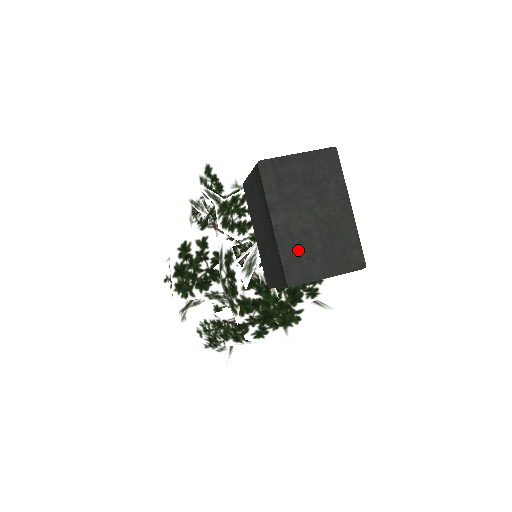
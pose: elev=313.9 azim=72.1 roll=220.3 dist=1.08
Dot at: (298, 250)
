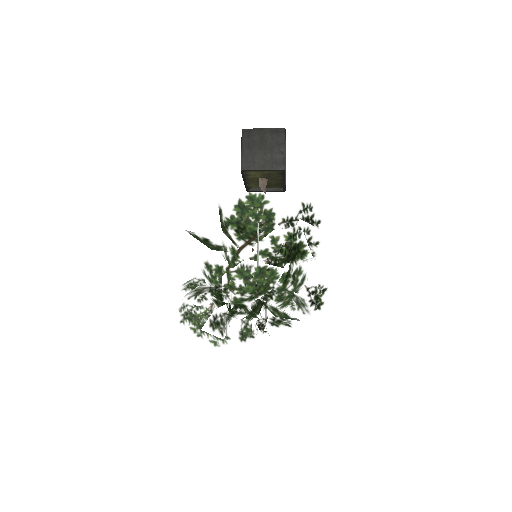
Dot at: occluded
